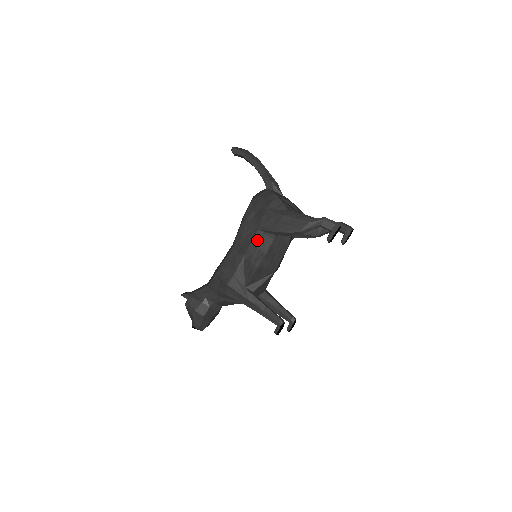
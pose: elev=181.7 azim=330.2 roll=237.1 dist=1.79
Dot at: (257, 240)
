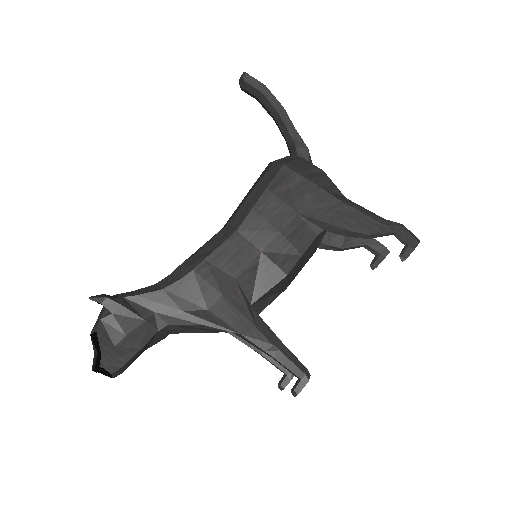
Dot at: (292, 229)
